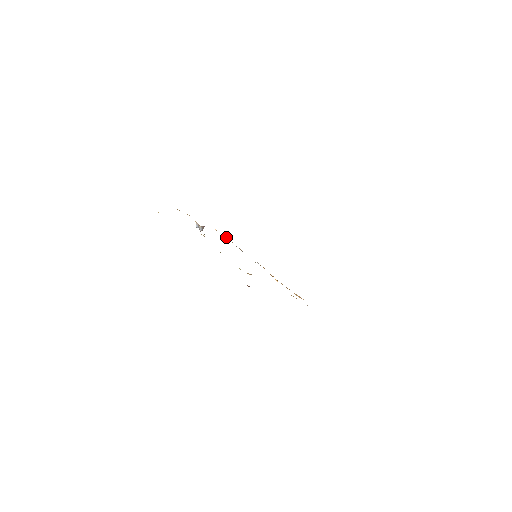
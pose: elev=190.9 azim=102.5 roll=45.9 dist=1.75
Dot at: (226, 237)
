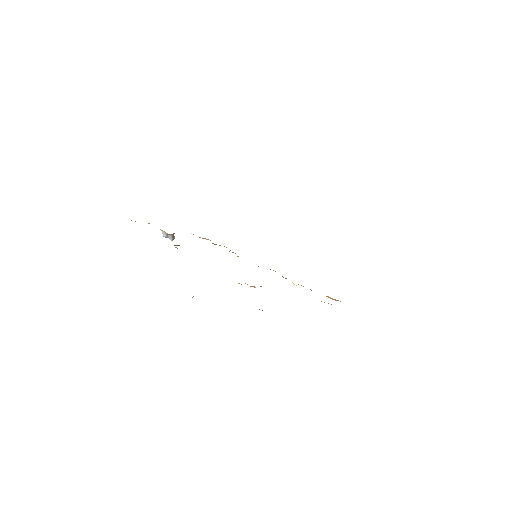
Dot at: (208, 239)
